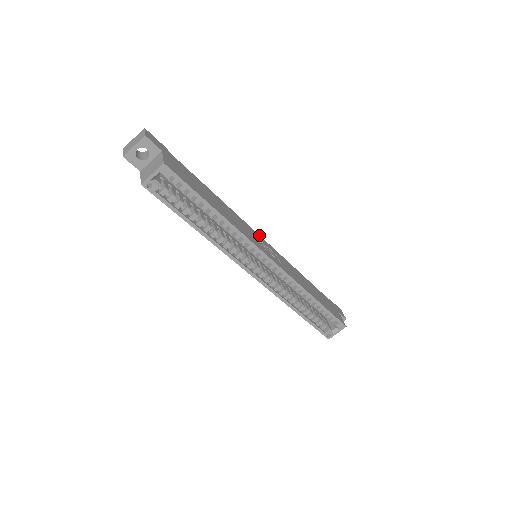
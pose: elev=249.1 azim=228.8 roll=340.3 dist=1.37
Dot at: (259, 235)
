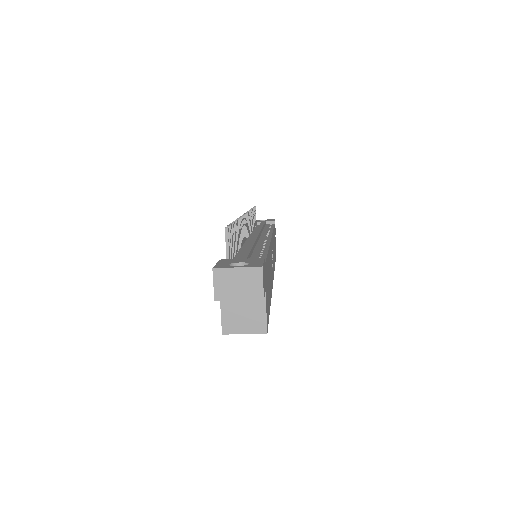
Dot at: (271, 239)
